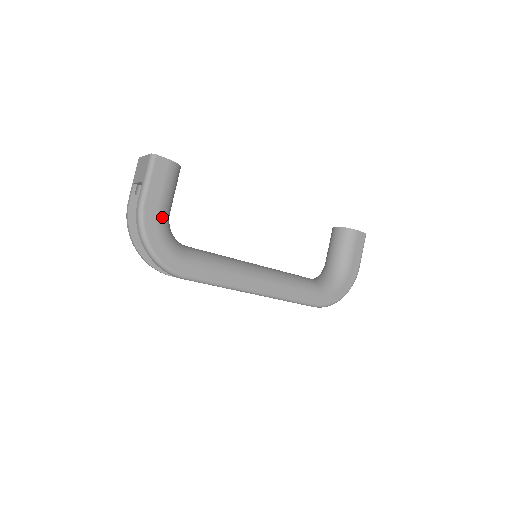
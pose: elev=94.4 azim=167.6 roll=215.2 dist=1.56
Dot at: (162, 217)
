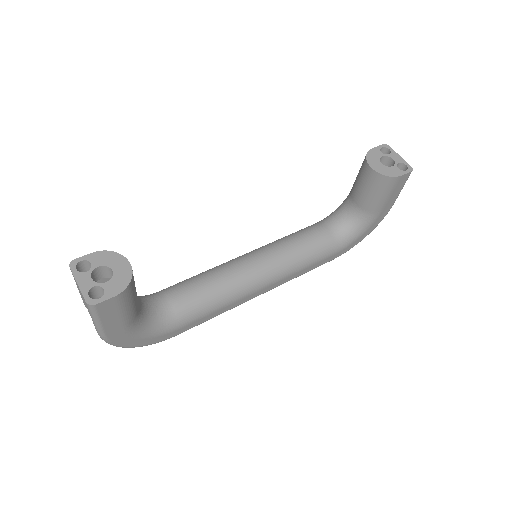
Dot at: (131, 327)
